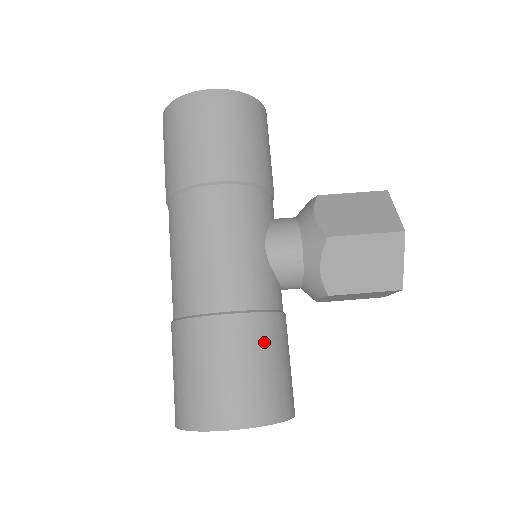
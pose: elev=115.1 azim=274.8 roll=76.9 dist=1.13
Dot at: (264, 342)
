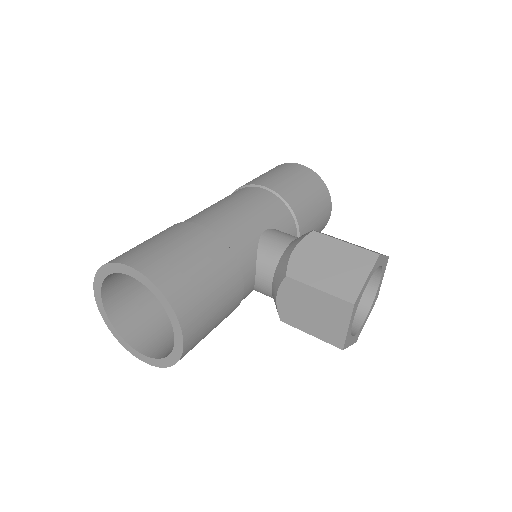
Dot at: (209, 254)
